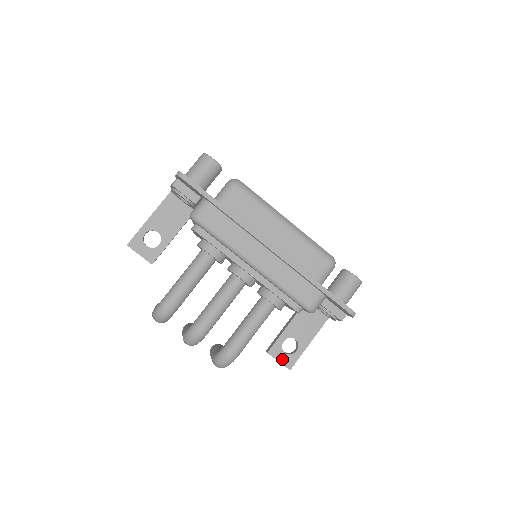
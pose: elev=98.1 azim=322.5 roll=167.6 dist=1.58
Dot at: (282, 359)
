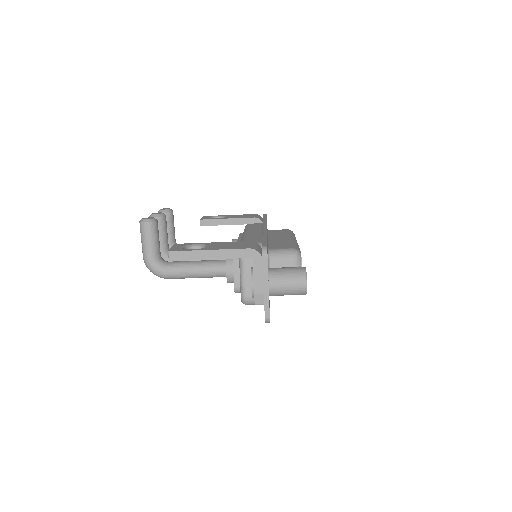
Dot at: occluded
